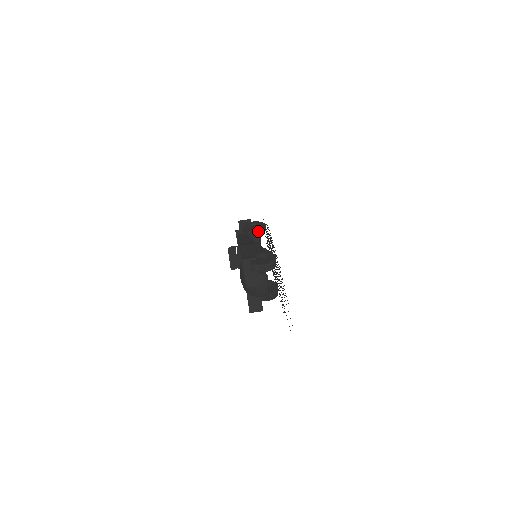
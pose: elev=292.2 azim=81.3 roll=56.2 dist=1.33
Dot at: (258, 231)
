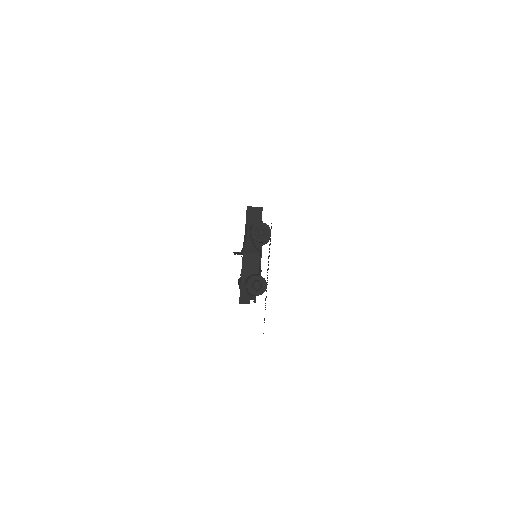
Dot at: (262, 241)
